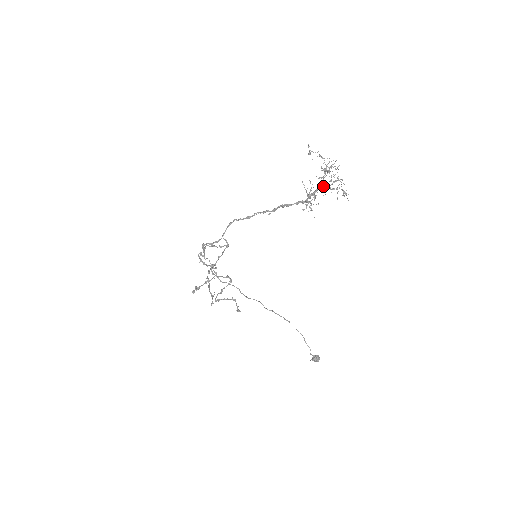
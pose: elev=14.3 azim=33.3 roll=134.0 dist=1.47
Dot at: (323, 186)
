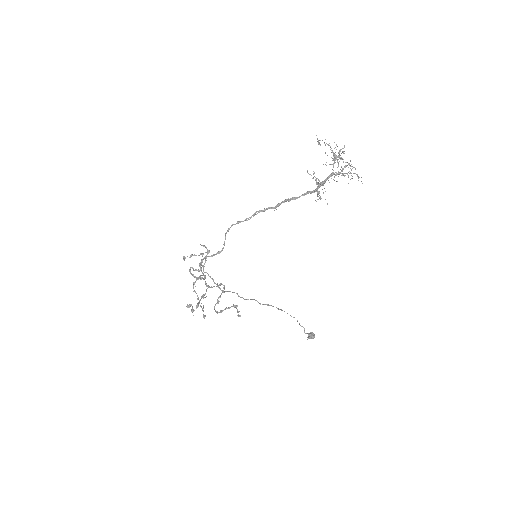
Dot at: (343, 174)
